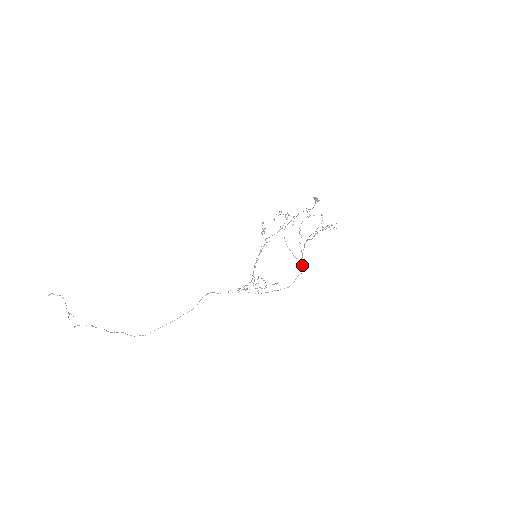
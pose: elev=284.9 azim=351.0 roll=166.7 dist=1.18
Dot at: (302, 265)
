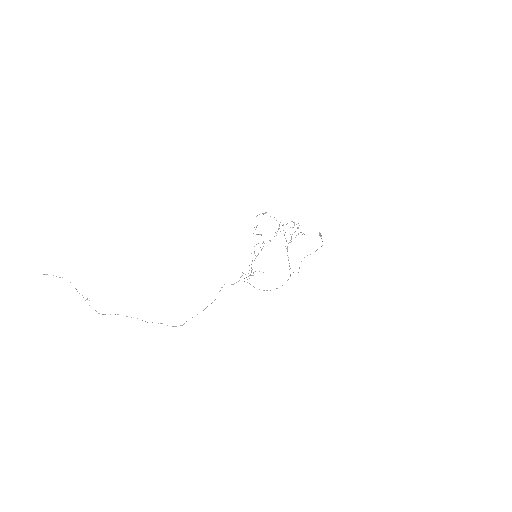
Dot at: occluded
